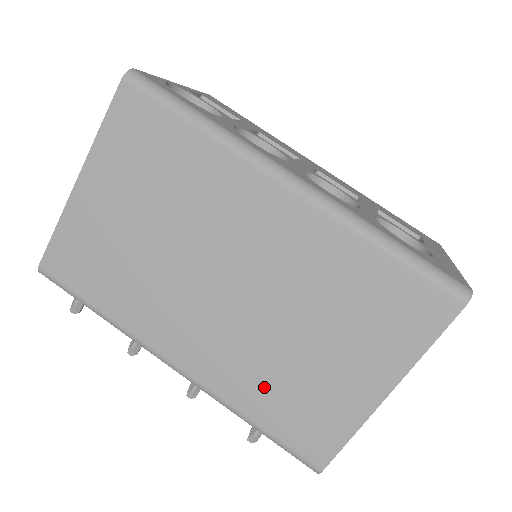
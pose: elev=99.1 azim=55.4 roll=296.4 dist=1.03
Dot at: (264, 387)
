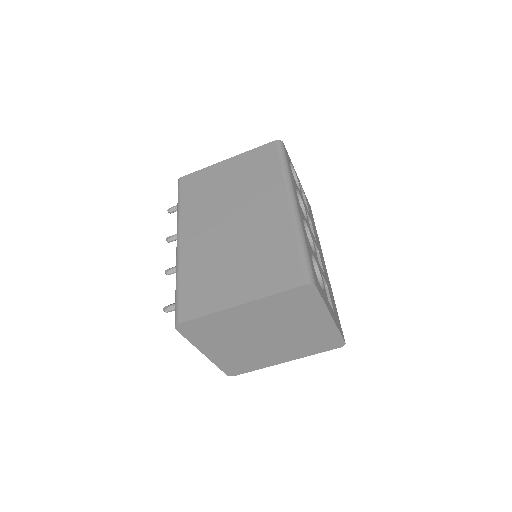
Dot at: (200, 270)
